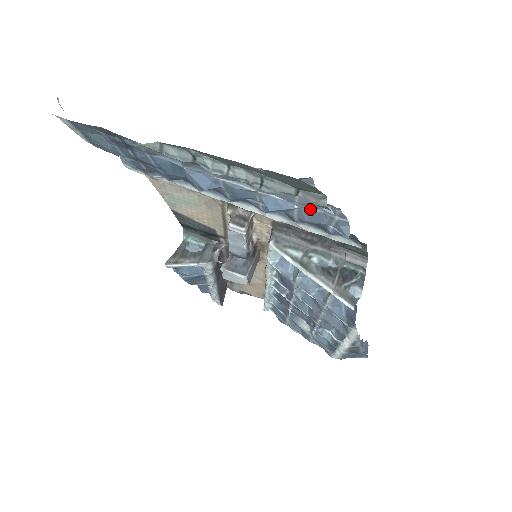
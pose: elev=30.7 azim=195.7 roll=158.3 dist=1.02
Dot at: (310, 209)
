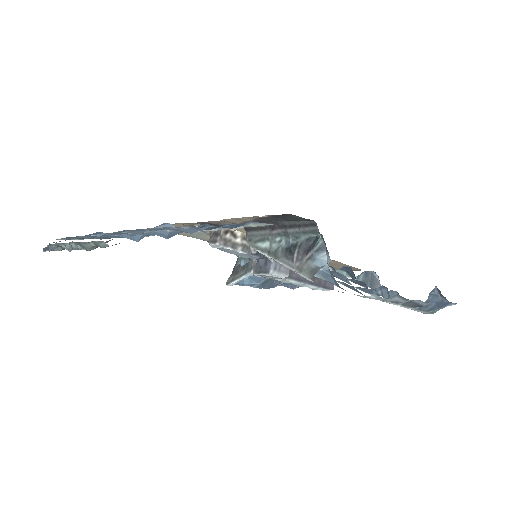
Dot at: (172, 229)
